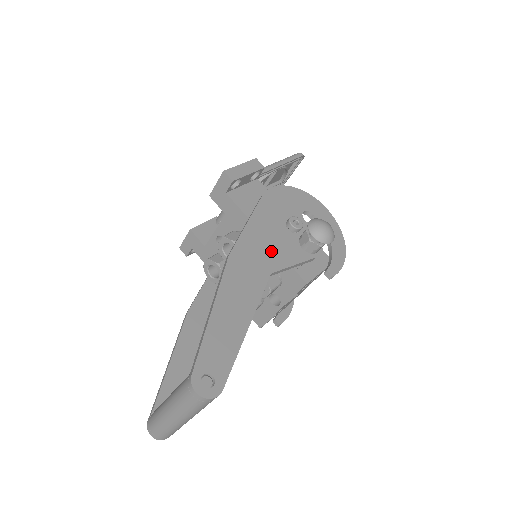
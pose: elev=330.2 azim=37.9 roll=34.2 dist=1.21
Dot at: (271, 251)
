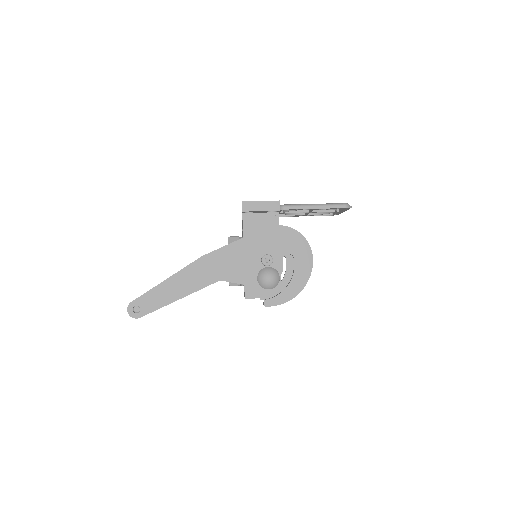
Dot at: (234, 268)
